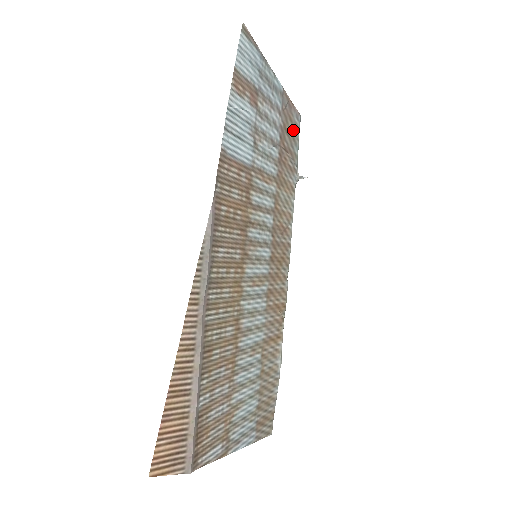
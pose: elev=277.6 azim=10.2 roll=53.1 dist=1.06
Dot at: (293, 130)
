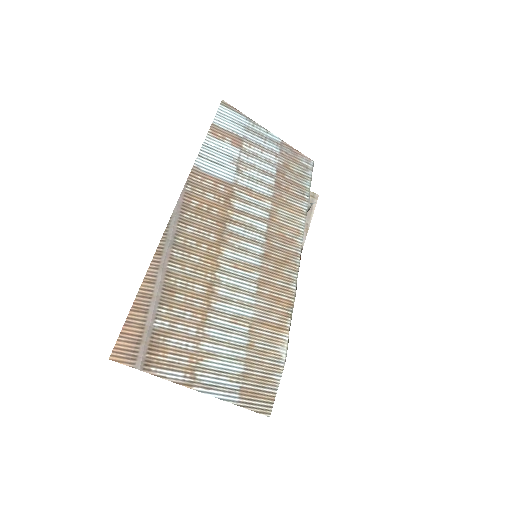
Dot at: (301, 170)
